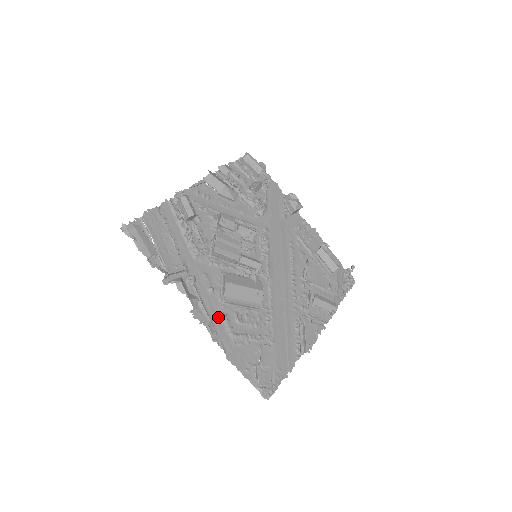
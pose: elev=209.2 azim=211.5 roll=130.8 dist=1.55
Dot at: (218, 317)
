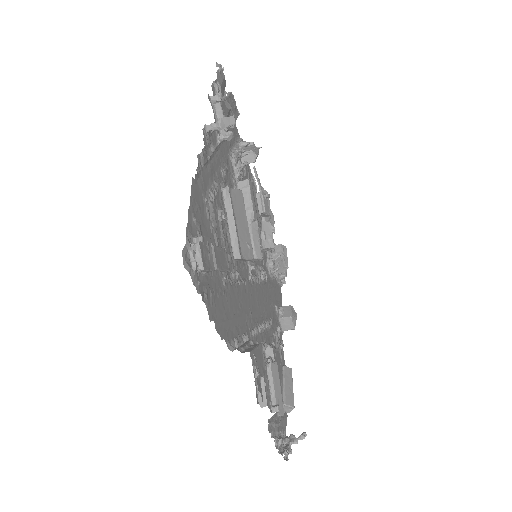
Dot at: (212, 176)
